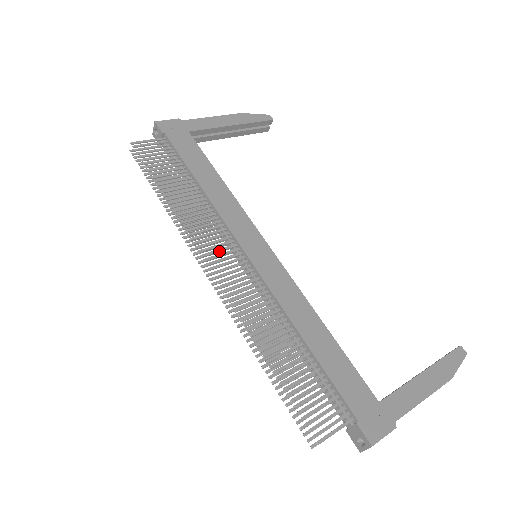
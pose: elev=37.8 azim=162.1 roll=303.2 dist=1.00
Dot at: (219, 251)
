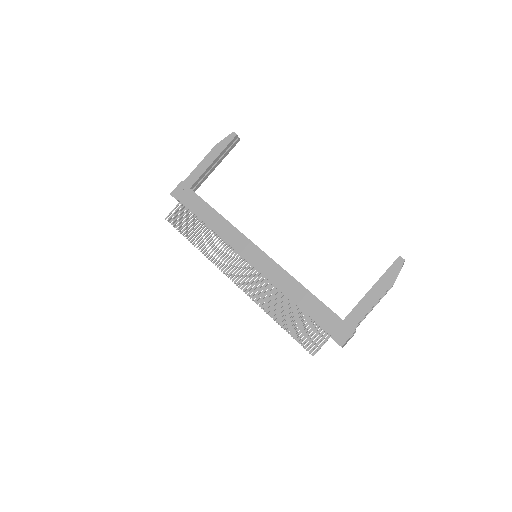
Dot at: (234, 266)
